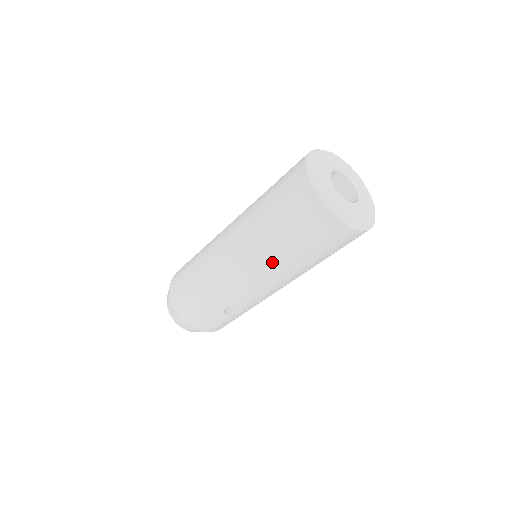
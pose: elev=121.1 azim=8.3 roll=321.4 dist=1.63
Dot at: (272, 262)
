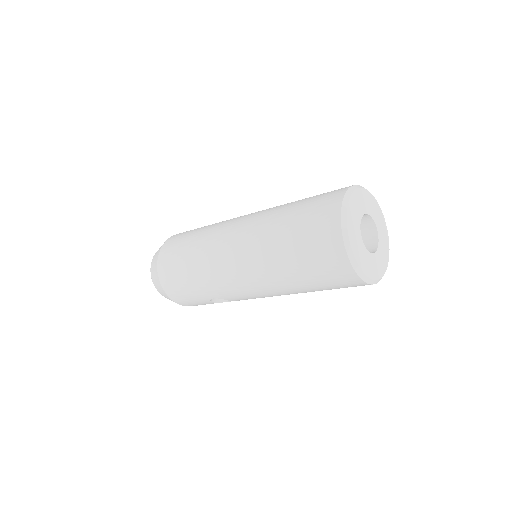
Dot at: (275, 282)
